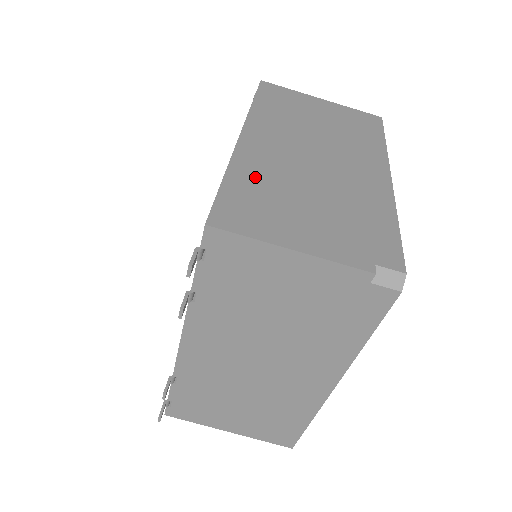
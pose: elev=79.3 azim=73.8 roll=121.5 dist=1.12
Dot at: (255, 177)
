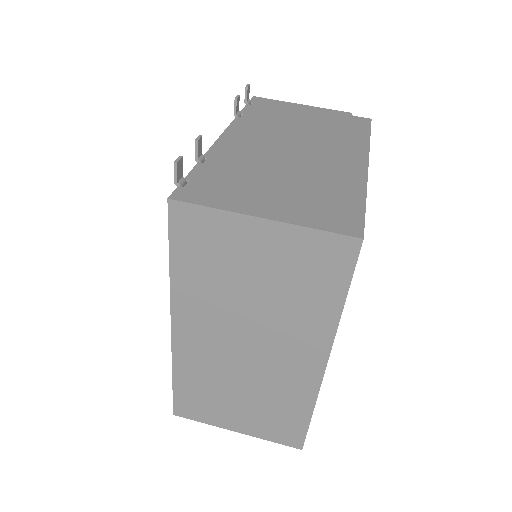
Dot at: occluded
